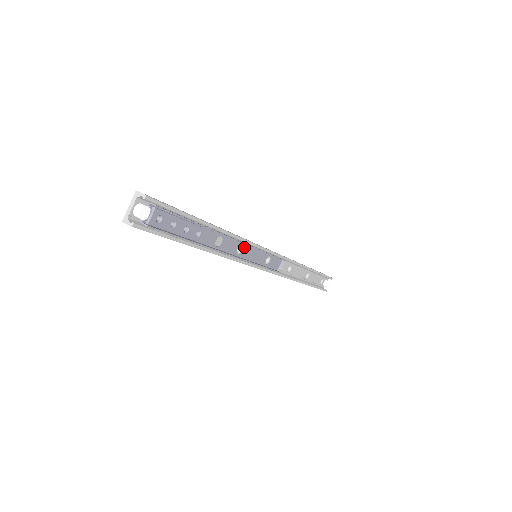
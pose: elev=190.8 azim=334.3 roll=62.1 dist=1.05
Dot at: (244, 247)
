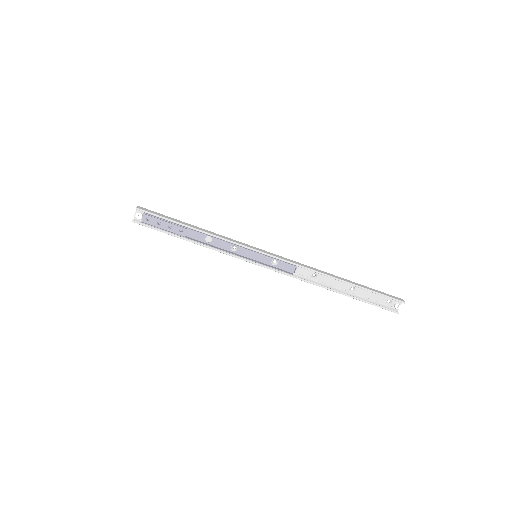
Dot at: (239, 247)
